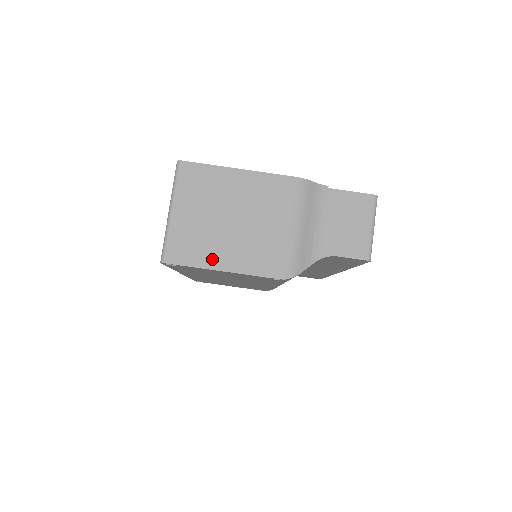
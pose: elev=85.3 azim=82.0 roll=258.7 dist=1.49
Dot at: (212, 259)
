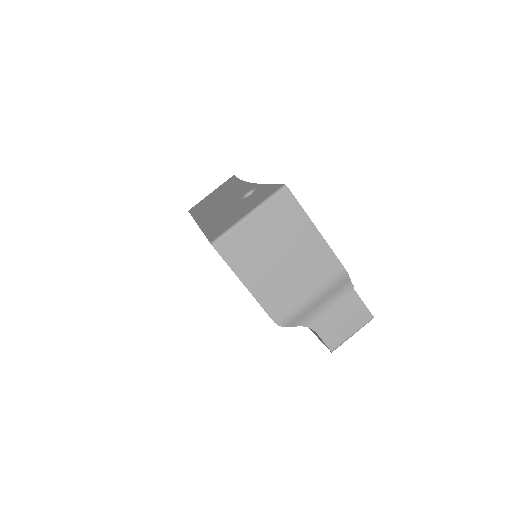
Dot at: (246, 272)
